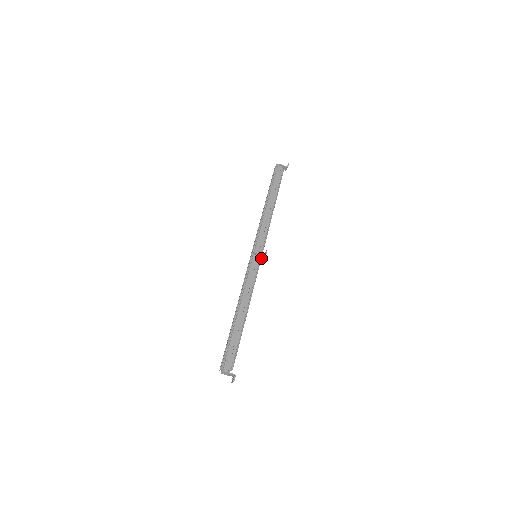
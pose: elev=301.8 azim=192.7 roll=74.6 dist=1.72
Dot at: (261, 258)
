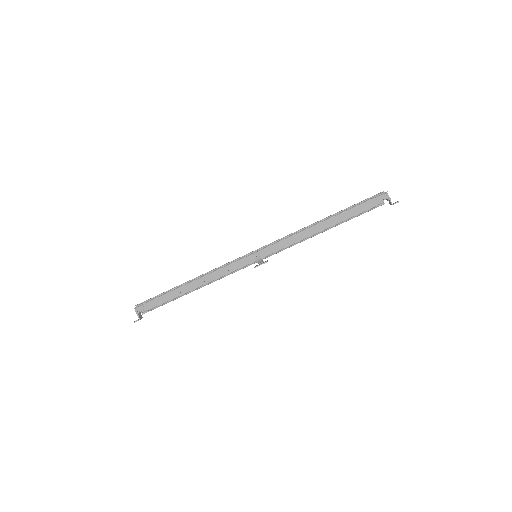
Dot at: (258, 262)
